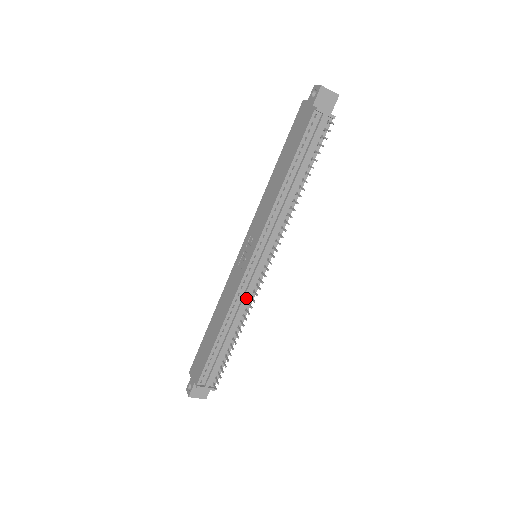
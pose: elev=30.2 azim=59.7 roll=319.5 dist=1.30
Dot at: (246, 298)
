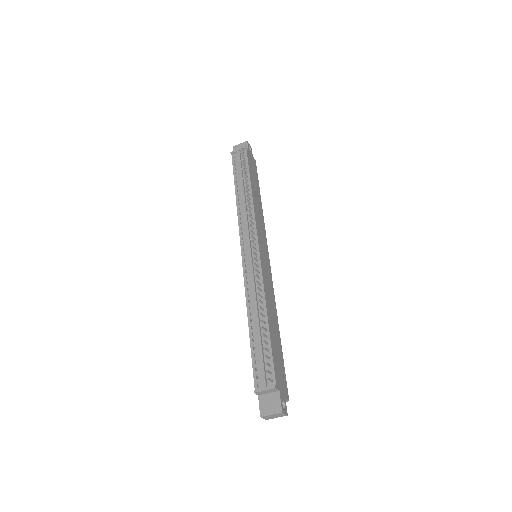
Dot at: (253, 281)
